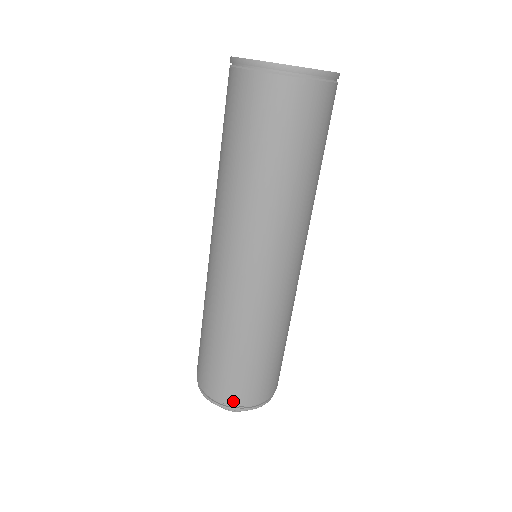
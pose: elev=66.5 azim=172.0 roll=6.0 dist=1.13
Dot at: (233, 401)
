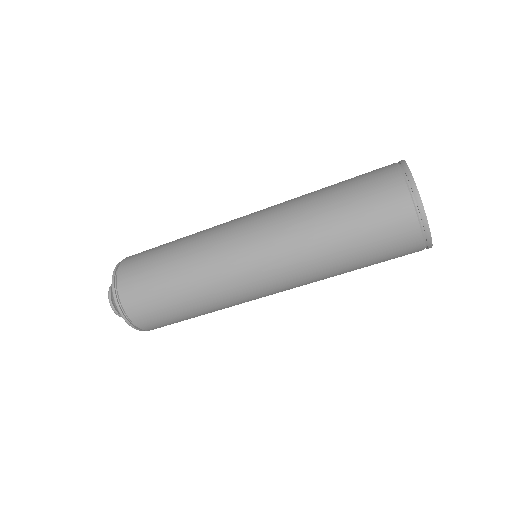
Dot at: (121, 281)
